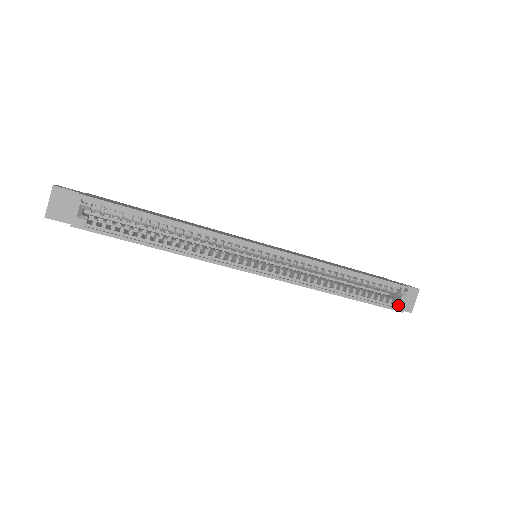
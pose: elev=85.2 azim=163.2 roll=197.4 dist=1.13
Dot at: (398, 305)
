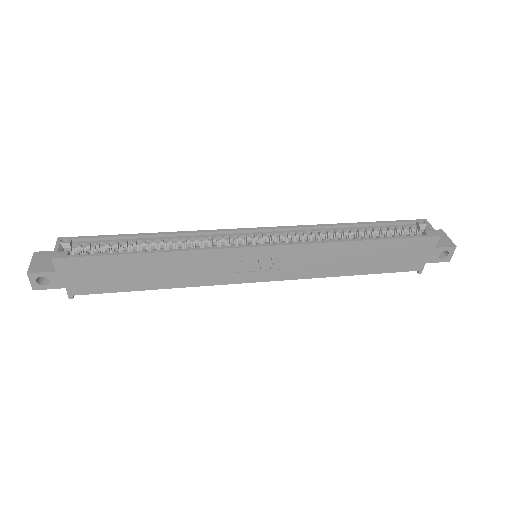
Dot at: (428, 233)
